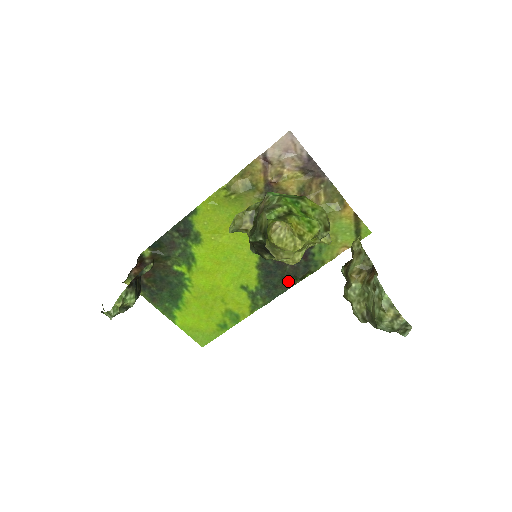
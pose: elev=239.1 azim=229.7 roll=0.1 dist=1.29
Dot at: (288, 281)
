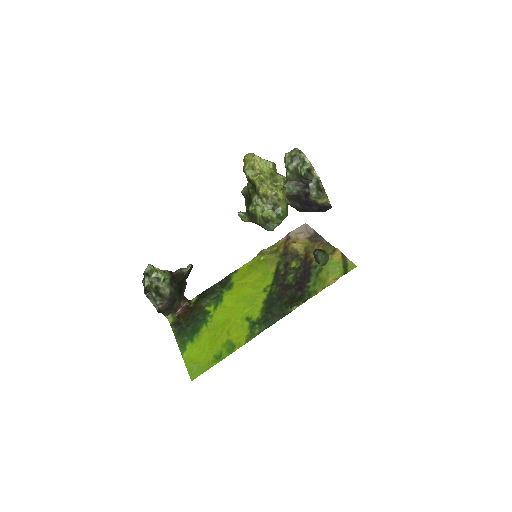
Dot at: (284, 310)
